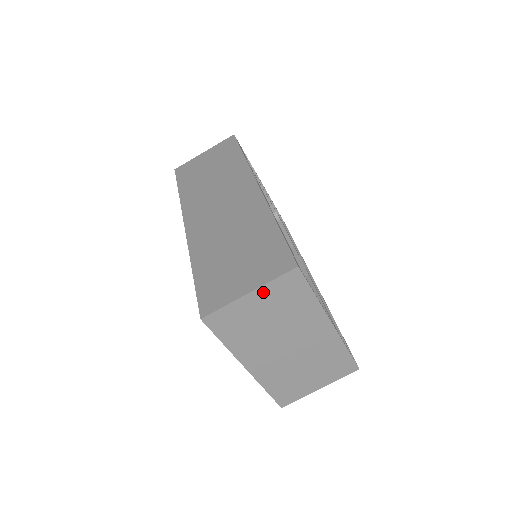
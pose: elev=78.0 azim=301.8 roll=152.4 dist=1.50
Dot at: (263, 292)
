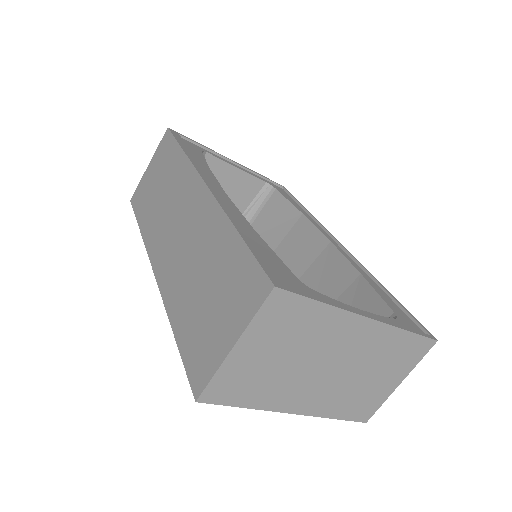
Dot at: (251, 336)
